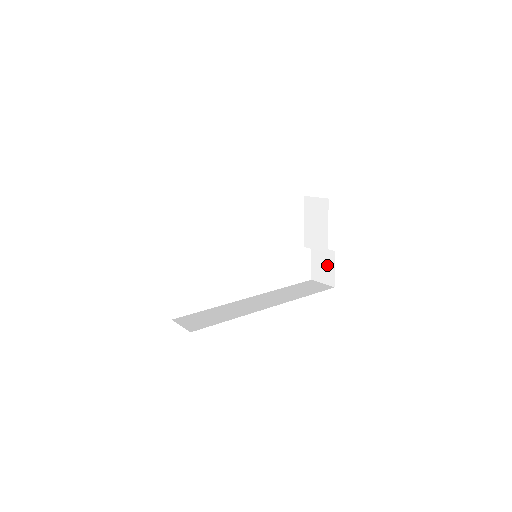
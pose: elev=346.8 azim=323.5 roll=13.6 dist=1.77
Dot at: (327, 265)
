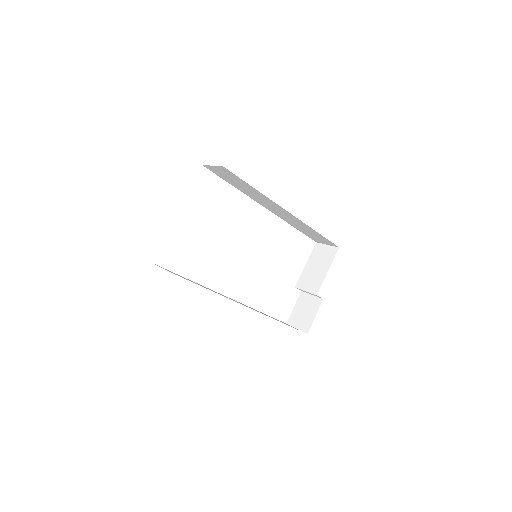
Dot at: (309, 311)
